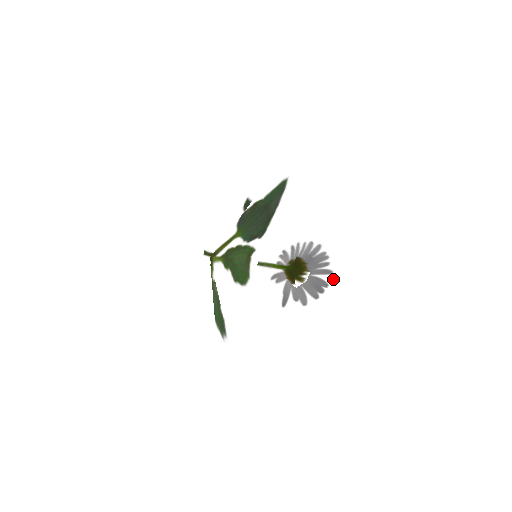
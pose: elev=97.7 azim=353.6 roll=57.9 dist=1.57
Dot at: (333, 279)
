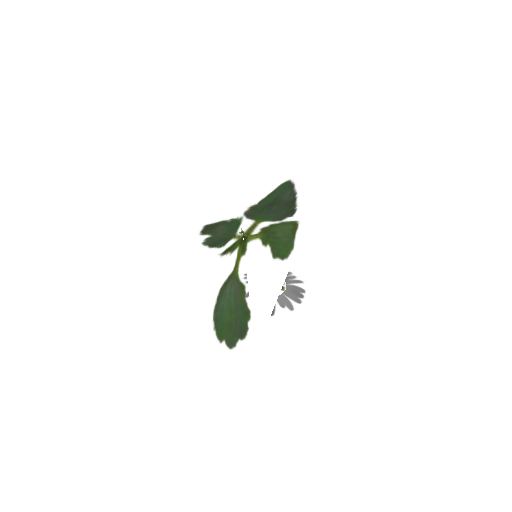
Dot at: (307, 285)
